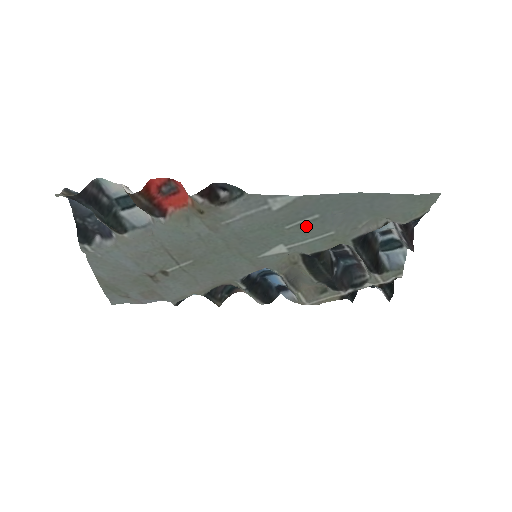
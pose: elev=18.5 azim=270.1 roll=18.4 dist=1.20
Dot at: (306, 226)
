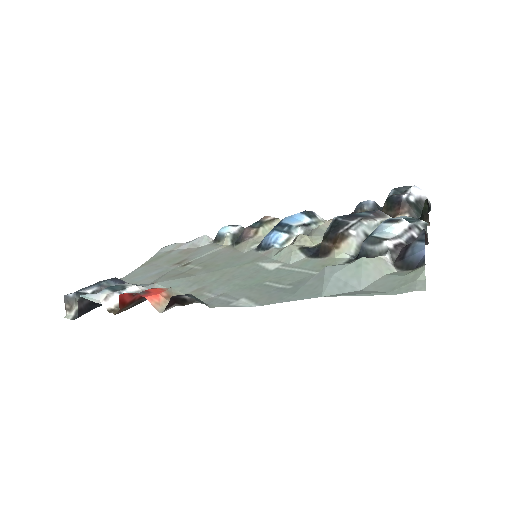
Dot at: (285, 281)
